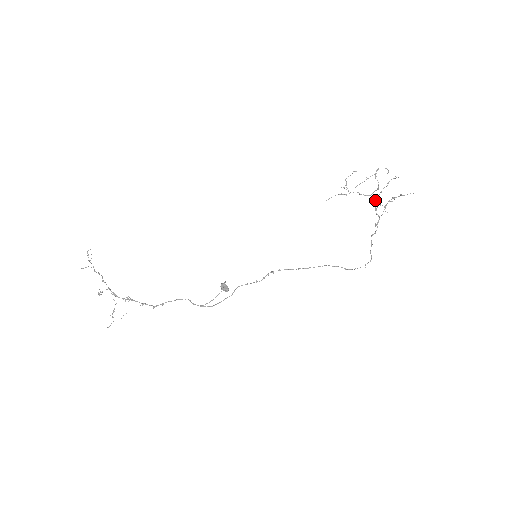
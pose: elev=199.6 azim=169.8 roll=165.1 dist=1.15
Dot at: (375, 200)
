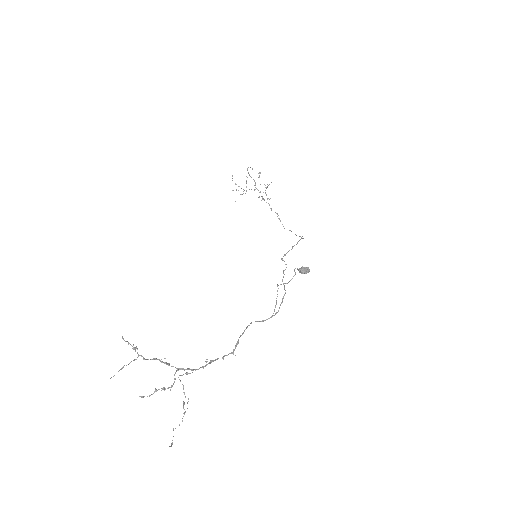
Dot at: (260, 192)
